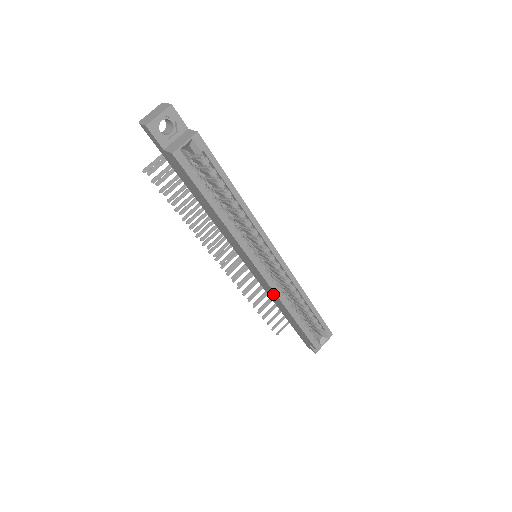
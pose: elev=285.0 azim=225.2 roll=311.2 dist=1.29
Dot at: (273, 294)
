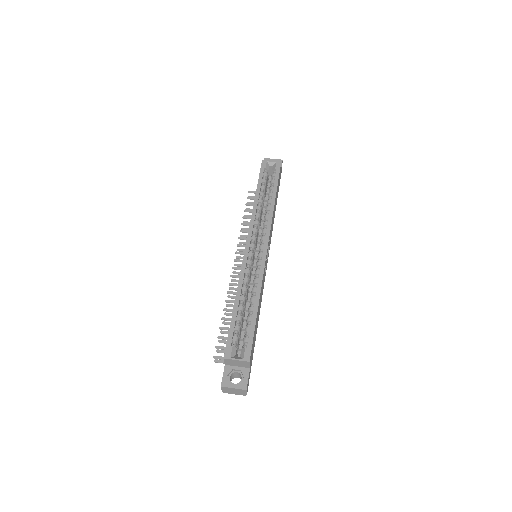
Dot at: occluded
